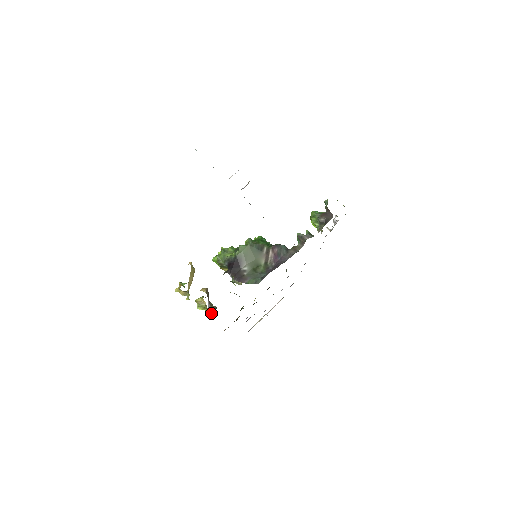
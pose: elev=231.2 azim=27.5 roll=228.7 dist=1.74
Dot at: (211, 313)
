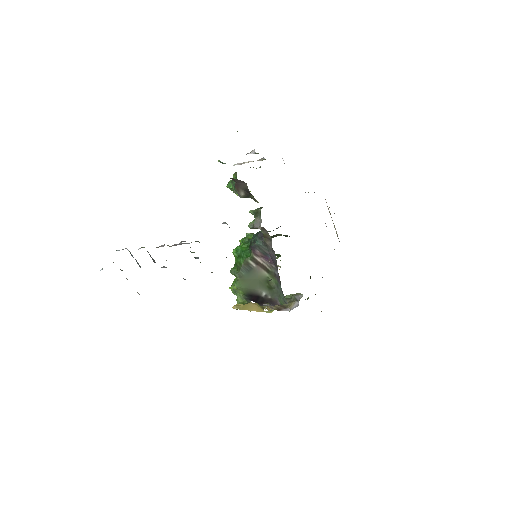
Dot at: occluded
